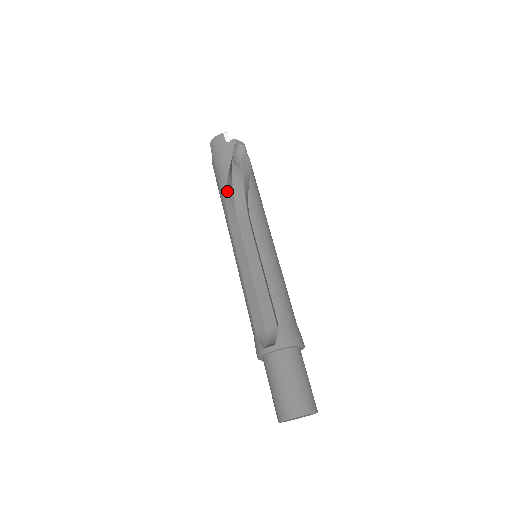
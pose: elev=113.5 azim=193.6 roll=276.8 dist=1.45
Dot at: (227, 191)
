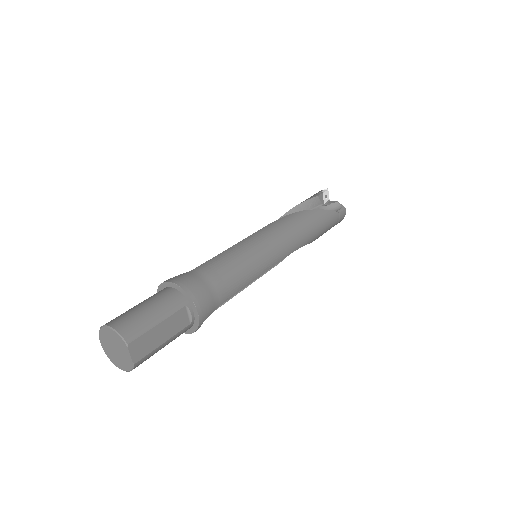
Dot at: occluded
